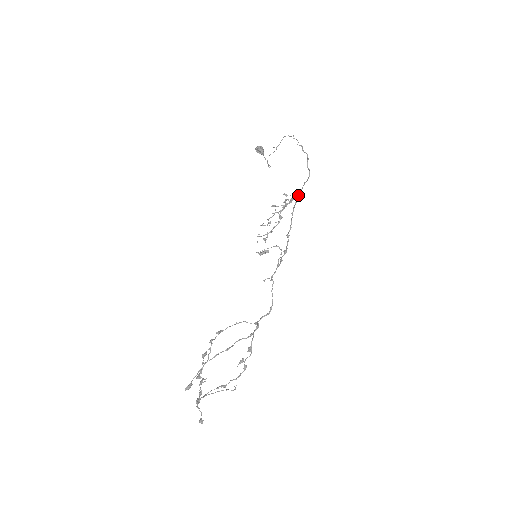
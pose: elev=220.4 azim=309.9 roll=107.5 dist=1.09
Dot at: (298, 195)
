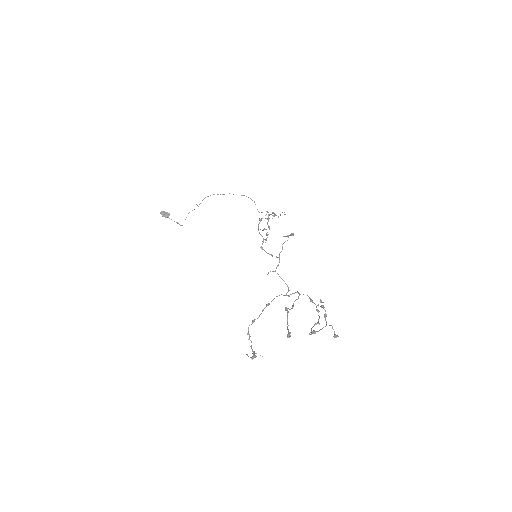
Dot at: (261, 220)
